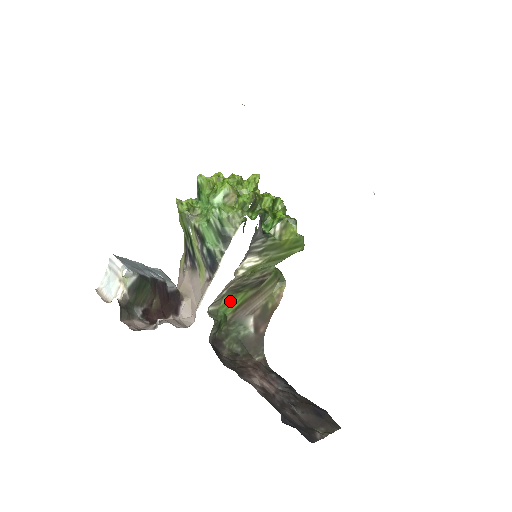
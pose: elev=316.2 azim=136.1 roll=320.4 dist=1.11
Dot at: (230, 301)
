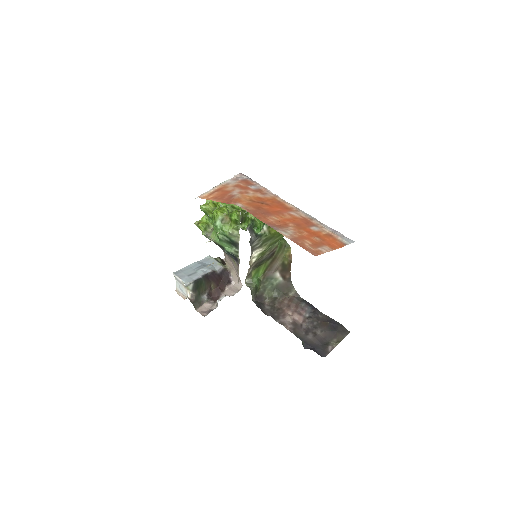
Dot at: (257, 271)
